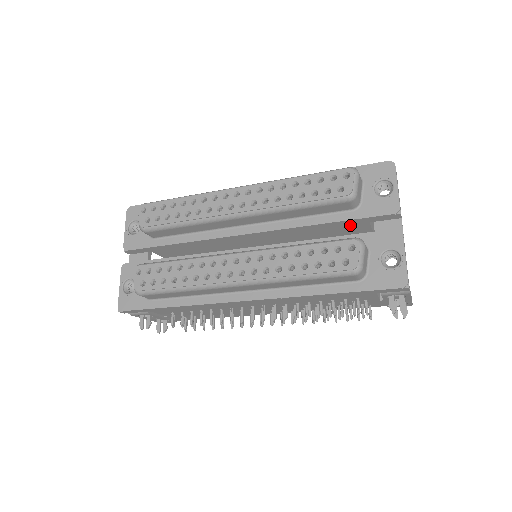
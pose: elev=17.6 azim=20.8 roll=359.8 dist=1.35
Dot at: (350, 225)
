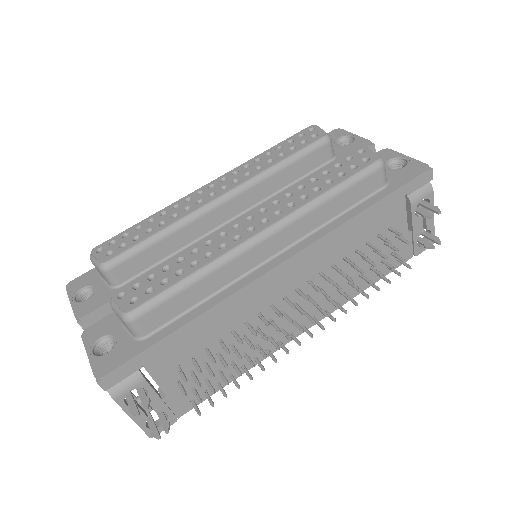
Dot at: occluded
